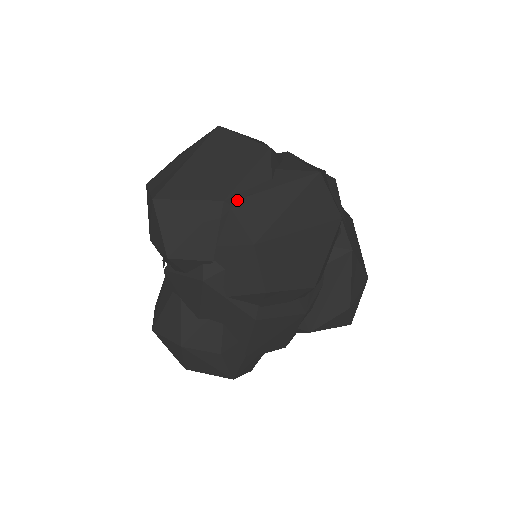
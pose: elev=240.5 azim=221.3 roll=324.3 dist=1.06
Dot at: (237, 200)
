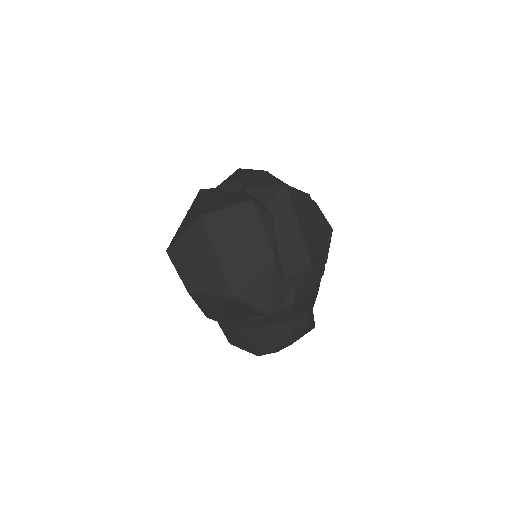
Dot at: (276, 248)
